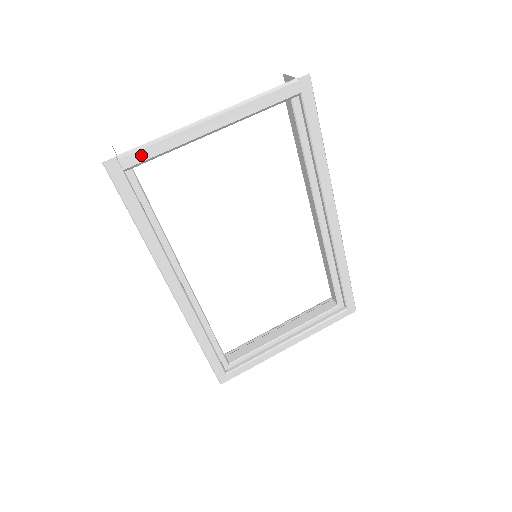
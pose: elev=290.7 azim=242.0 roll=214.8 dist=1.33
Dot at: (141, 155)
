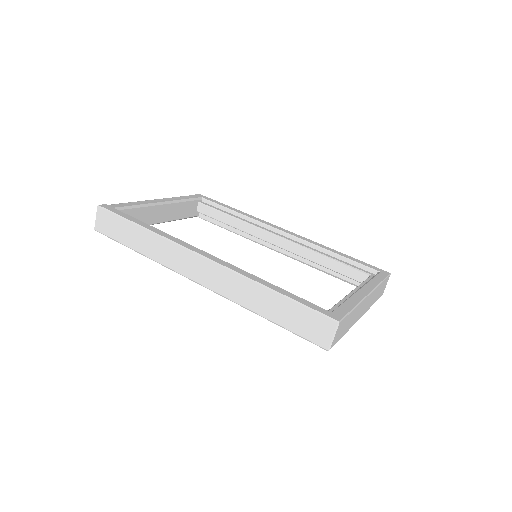
Dot at: (122, 205)
